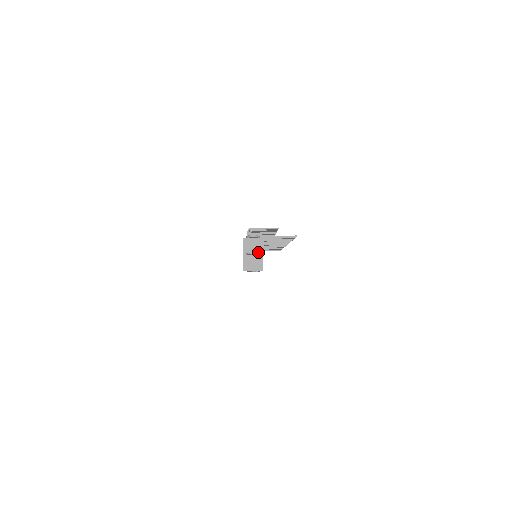
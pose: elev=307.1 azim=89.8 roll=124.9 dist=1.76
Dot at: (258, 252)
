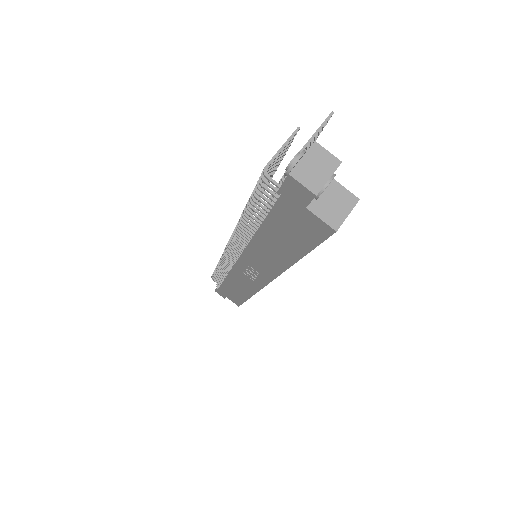
Dot at: (334, 170)
